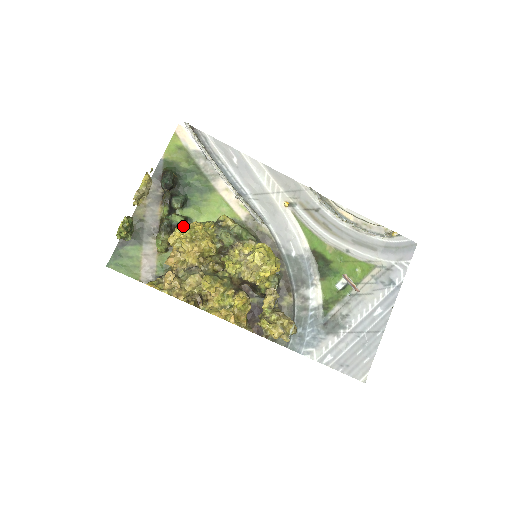
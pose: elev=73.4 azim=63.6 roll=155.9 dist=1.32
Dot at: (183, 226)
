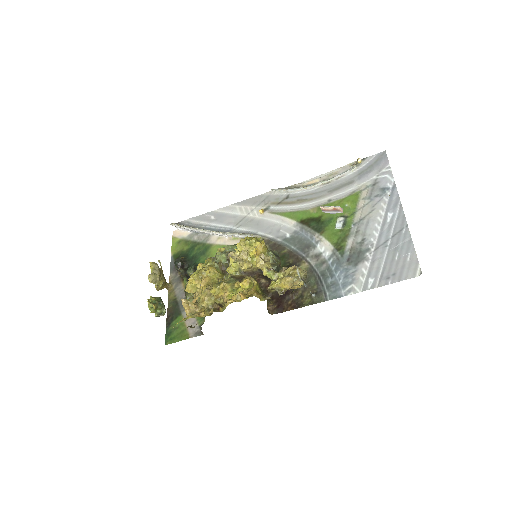
Dot at: occluded
